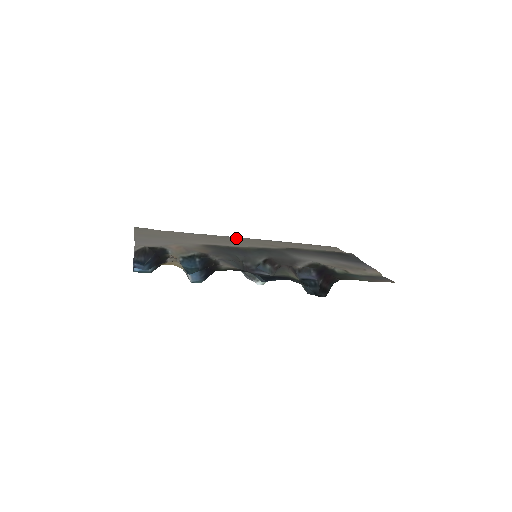
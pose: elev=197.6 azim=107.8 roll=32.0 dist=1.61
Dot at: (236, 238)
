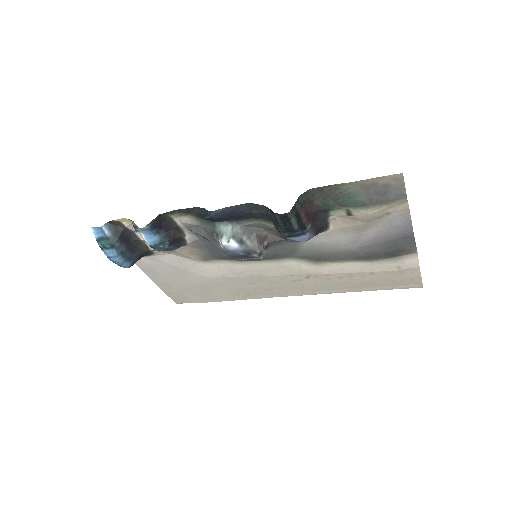
Dot at: (274, 293)
